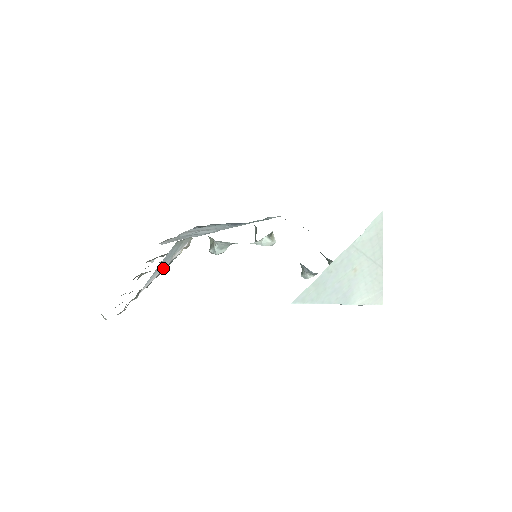
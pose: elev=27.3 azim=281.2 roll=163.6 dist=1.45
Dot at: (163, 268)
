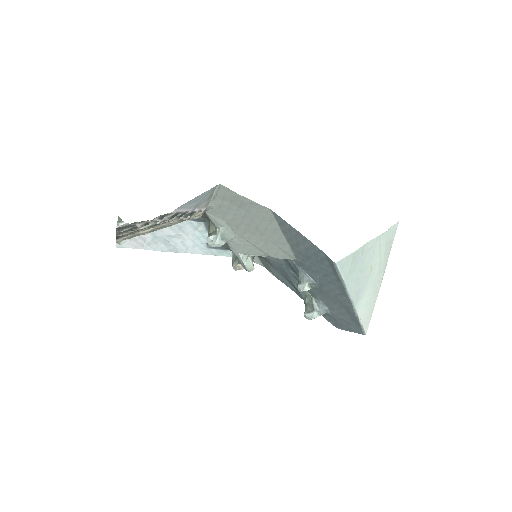
Dot at: (189, 209)
